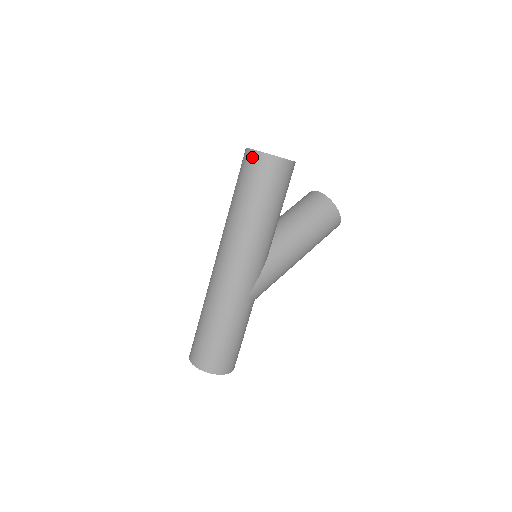
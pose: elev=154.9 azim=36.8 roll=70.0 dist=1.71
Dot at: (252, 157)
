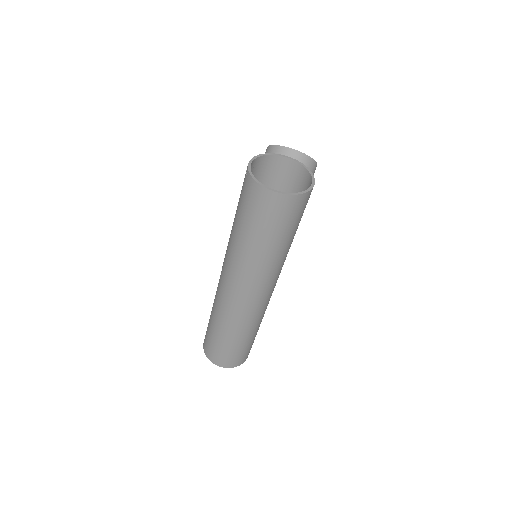
Dot at: (277, 201)
